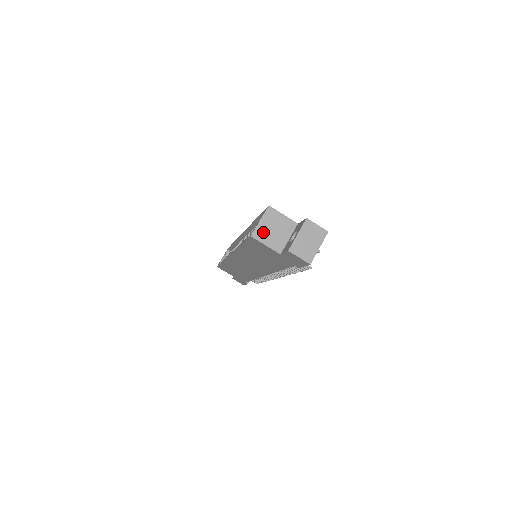
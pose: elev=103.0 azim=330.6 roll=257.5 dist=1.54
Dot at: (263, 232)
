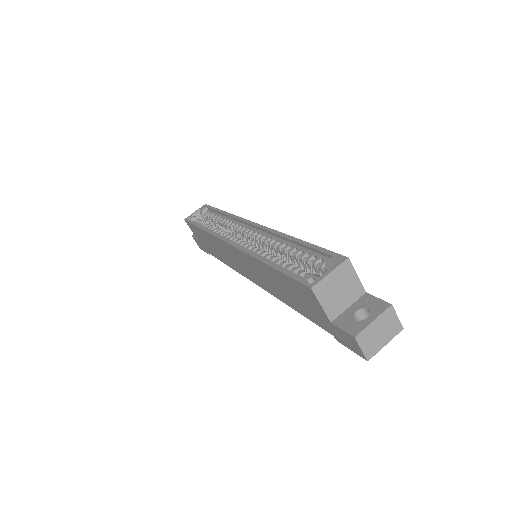
Dot at: (326, 288)
